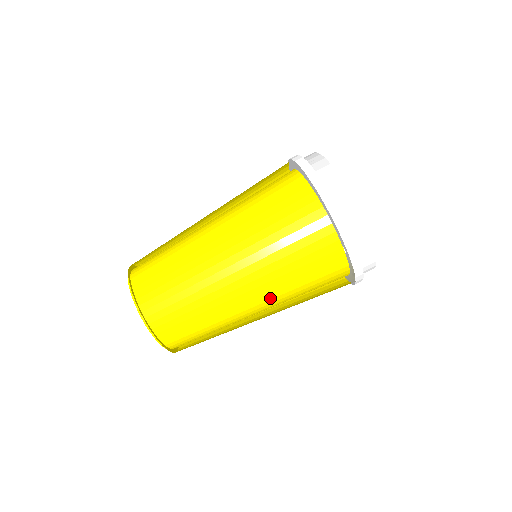
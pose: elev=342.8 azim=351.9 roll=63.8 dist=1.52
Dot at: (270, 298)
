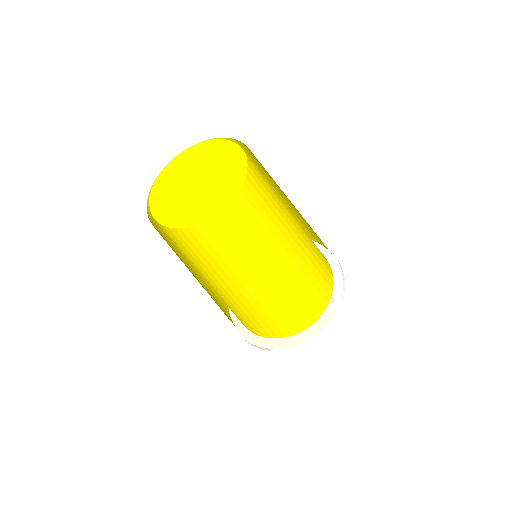
Dot at: (291, 277)
